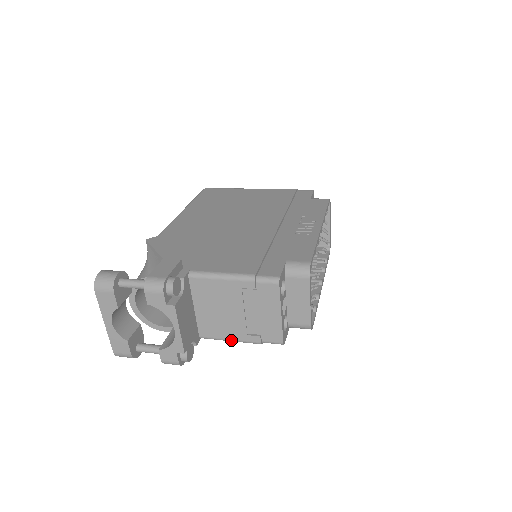
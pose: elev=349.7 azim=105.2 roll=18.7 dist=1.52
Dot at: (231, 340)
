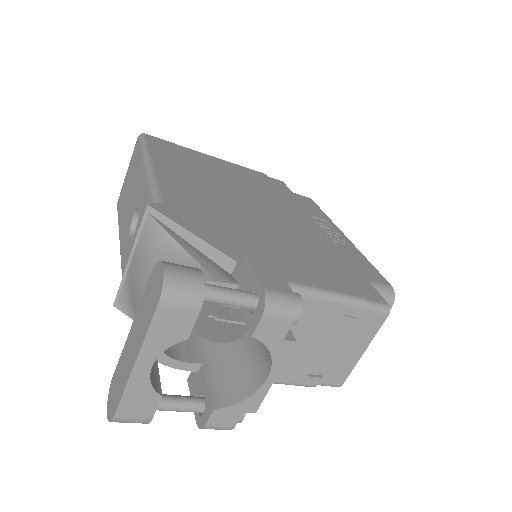
Dot at: (280, 382)
